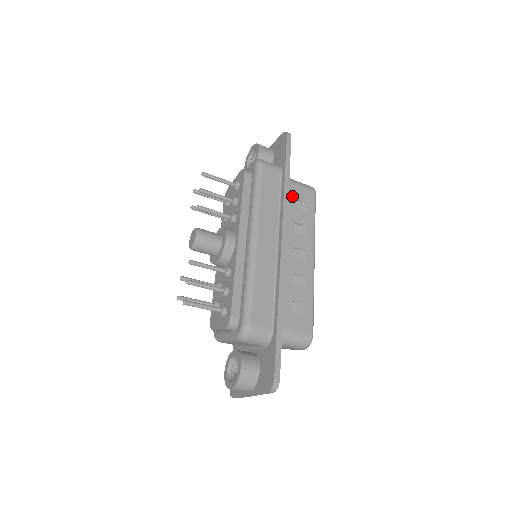
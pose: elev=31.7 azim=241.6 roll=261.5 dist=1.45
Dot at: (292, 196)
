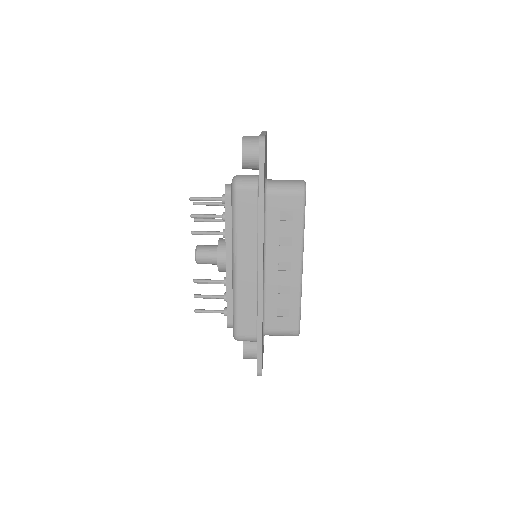
Dot at: (275, 209)
